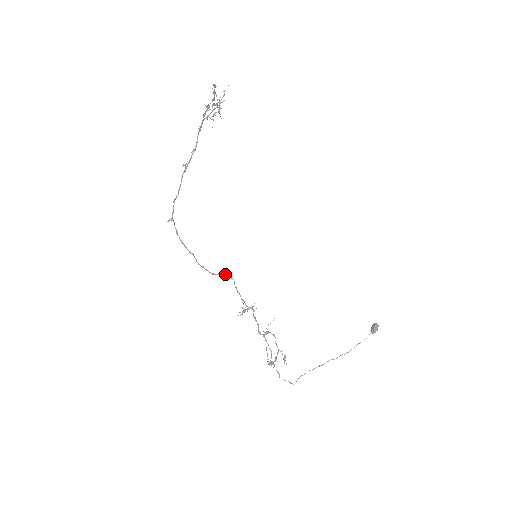
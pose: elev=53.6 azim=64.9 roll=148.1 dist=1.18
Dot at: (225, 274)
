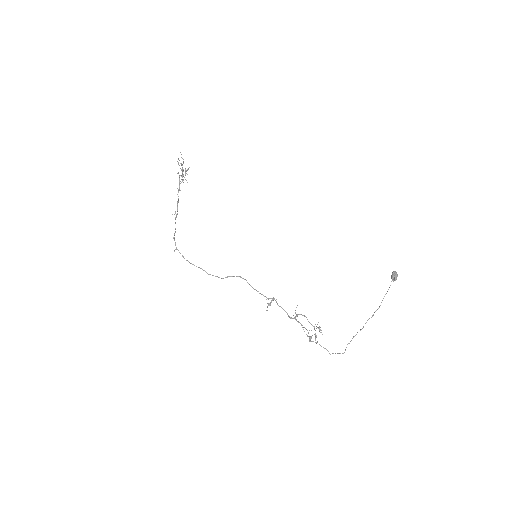
Dot at: (234, 276)
